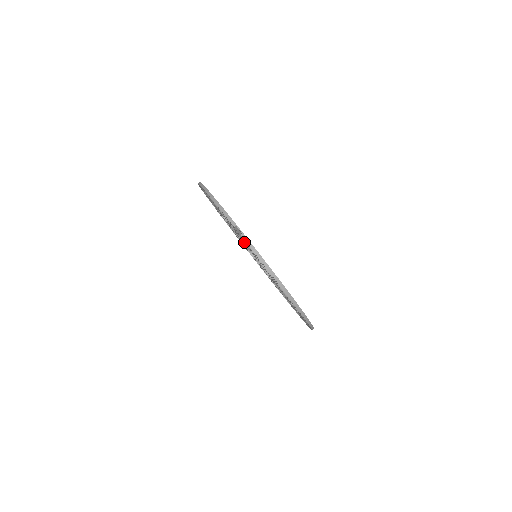
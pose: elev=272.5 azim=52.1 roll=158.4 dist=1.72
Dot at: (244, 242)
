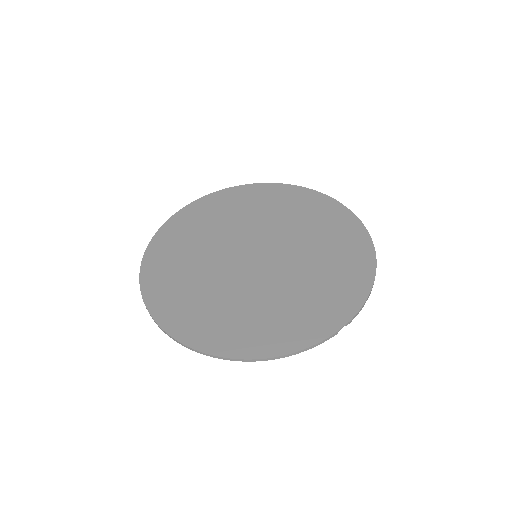
Dot at: (277, 287)
